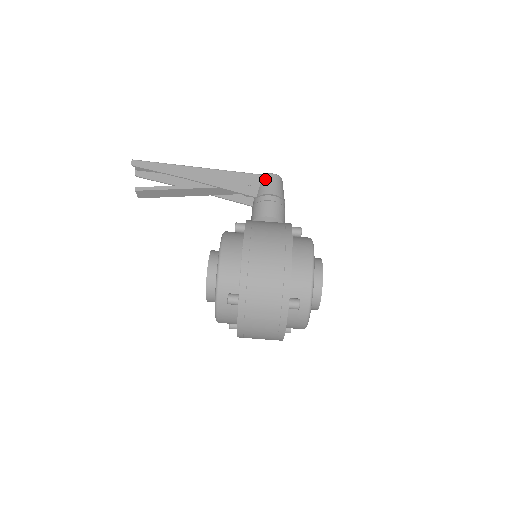
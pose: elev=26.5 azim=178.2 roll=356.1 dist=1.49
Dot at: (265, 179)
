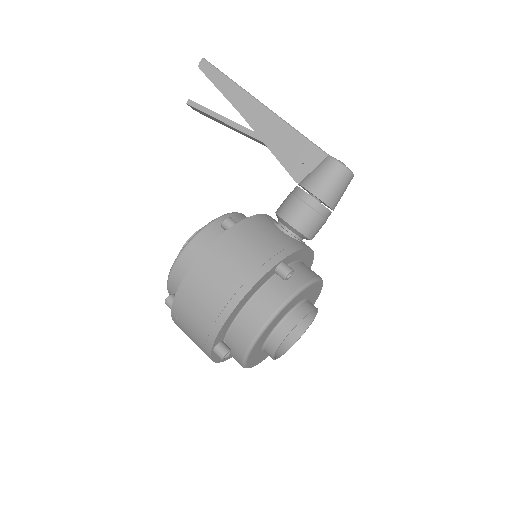
Dot at: (323, 165)
